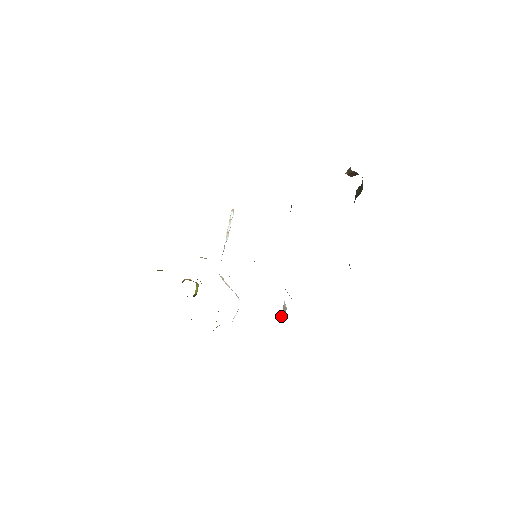
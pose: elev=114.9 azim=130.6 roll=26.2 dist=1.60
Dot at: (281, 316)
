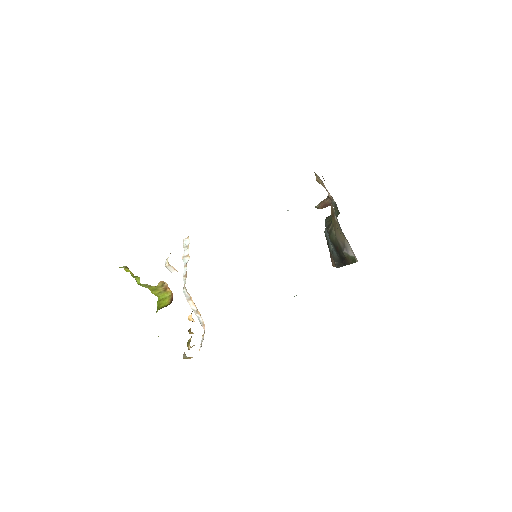
Dot at: occluded
